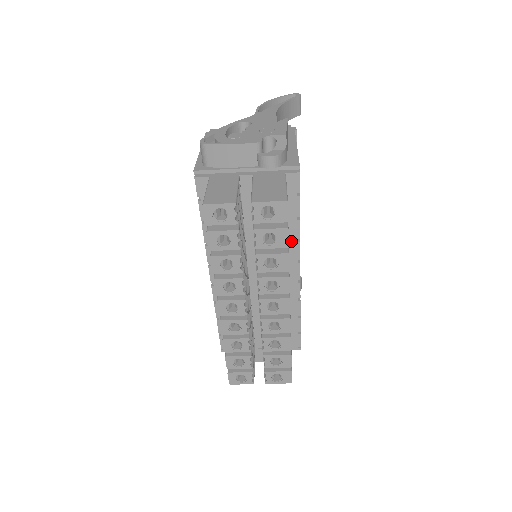
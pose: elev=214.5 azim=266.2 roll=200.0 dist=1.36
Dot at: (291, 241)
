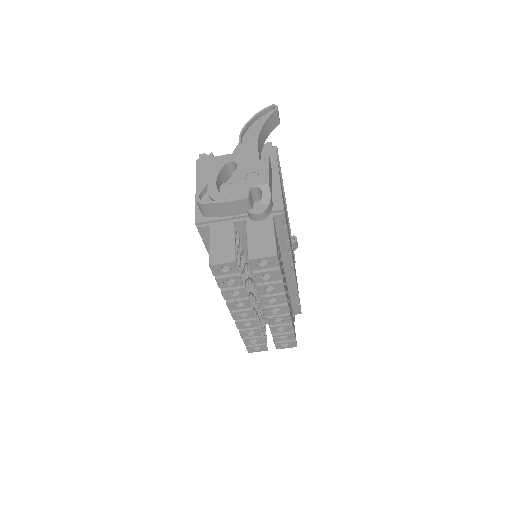
Dot at: (284, 255)
